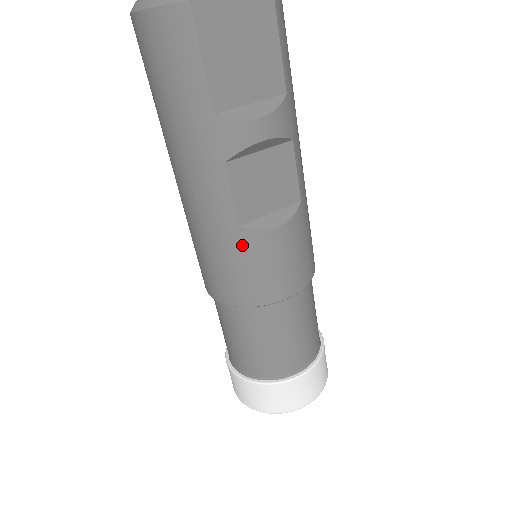
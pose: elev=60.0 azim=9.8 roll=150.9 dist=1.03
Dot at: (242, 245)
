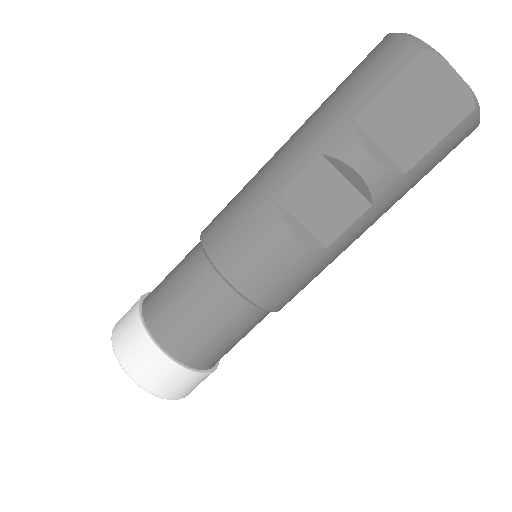
Dot at: (262, 215)
